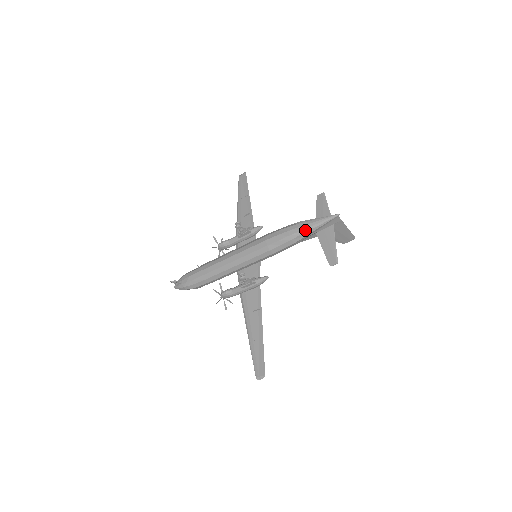
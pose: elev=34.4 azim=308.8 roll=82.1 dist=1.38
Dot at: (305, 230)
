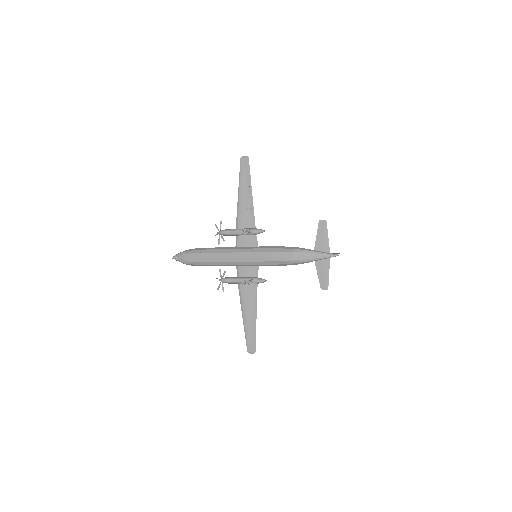
Dot at: (307, 260)
